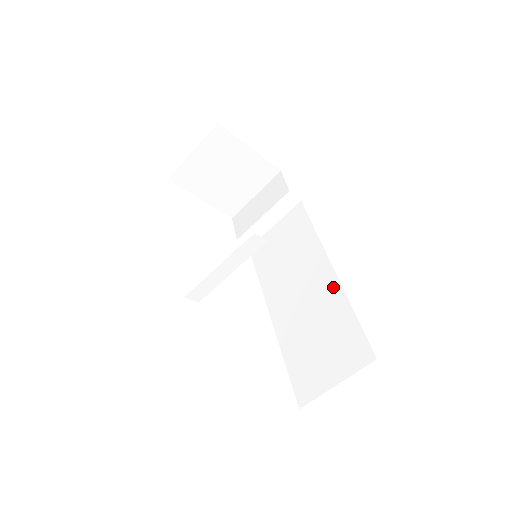
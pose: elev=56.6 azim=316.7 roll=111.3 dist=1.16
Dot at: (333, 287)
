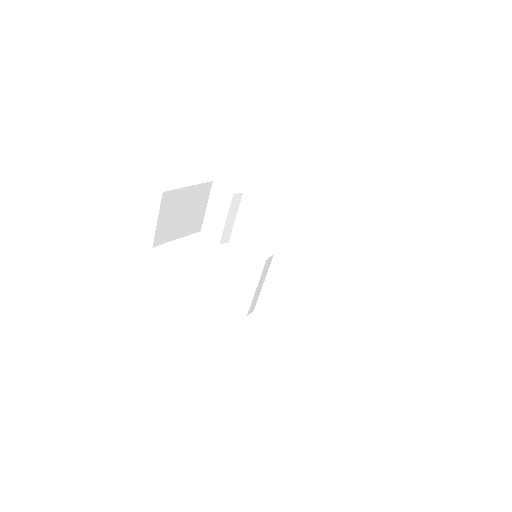
Dot at: (311, 238)
